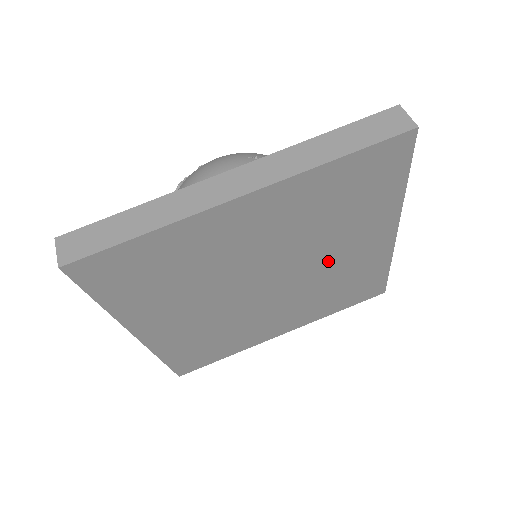
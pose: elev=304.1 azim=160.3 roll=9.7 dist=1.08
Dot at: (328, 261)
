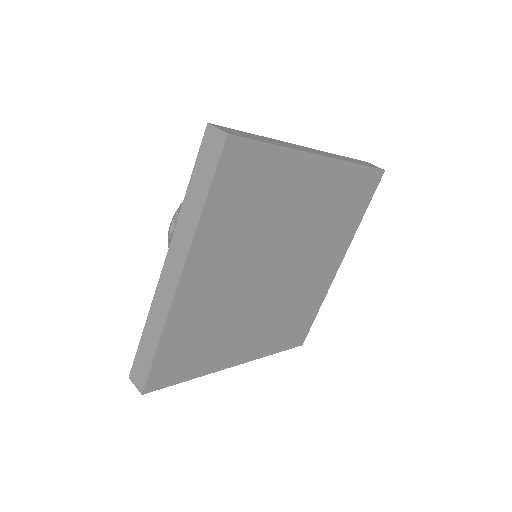
Dot at: (307, 270)
